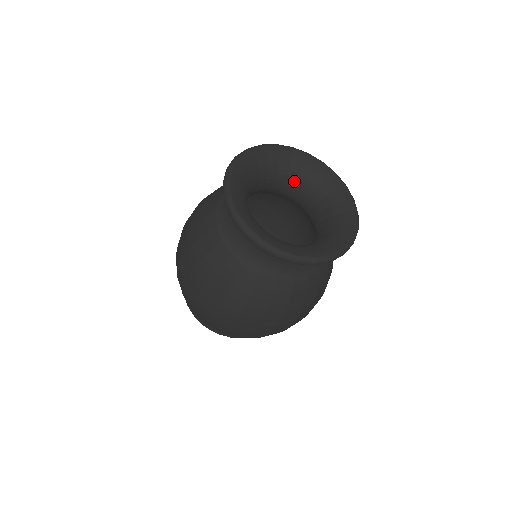
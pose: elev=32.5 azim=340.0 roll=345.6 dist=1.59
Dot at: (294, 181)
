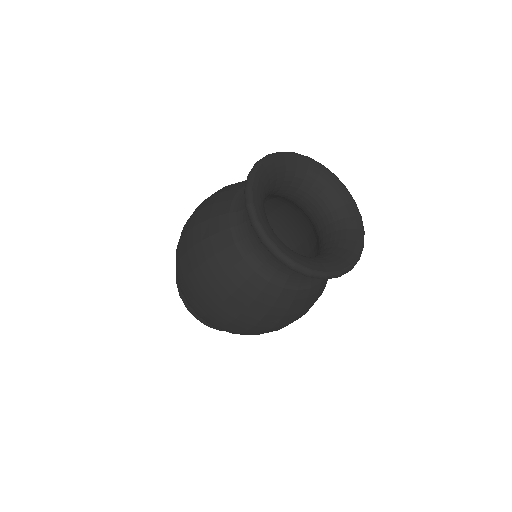
Dot at: (314, 196)
